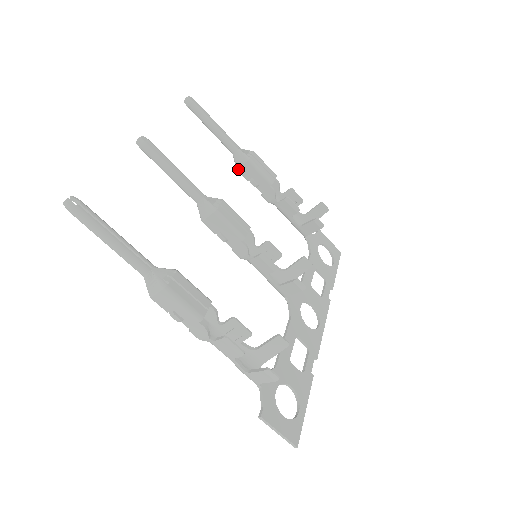
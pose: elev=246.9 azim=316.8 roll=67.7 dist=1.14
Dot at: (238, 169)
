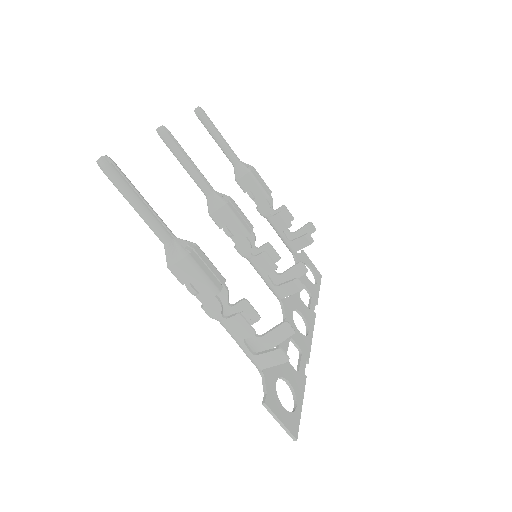
Dot at: (237, 180)
